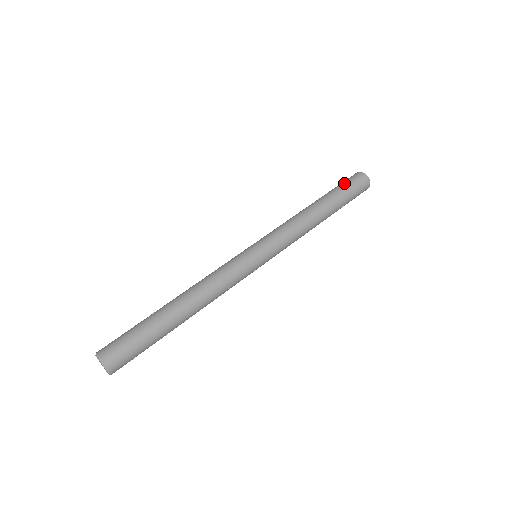
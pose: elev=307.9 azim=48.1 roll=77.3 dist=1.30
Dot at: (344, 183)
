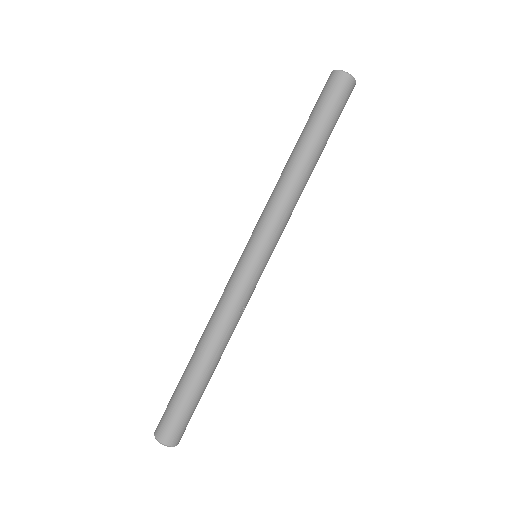
Dot at: (320, 102)
